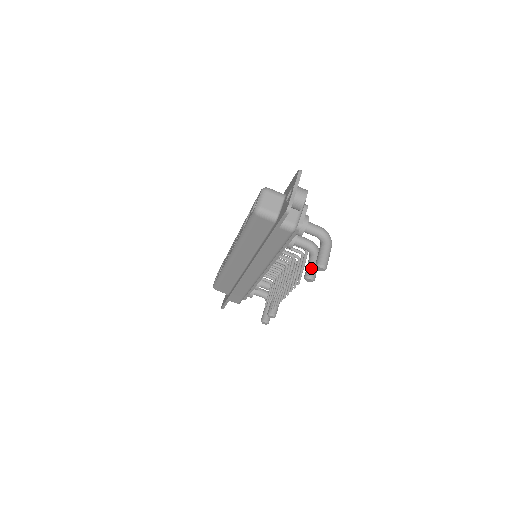
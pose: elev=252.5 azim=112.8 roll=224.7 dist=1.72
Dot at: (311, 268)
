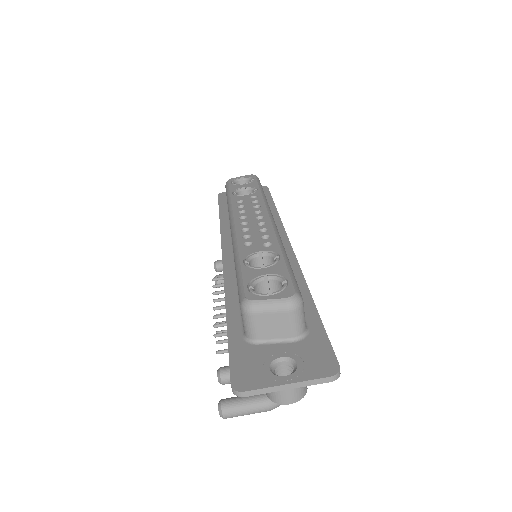
Dot at: occluded
